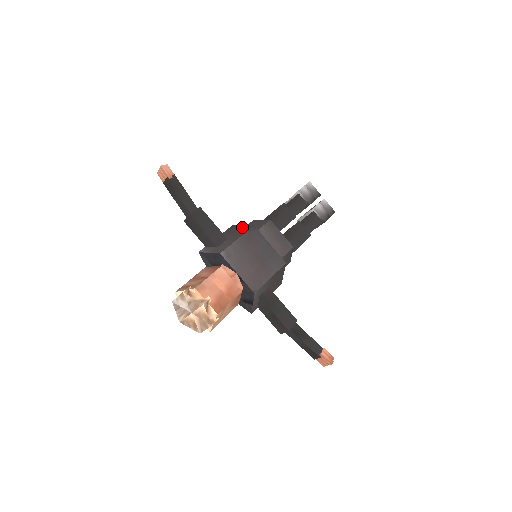
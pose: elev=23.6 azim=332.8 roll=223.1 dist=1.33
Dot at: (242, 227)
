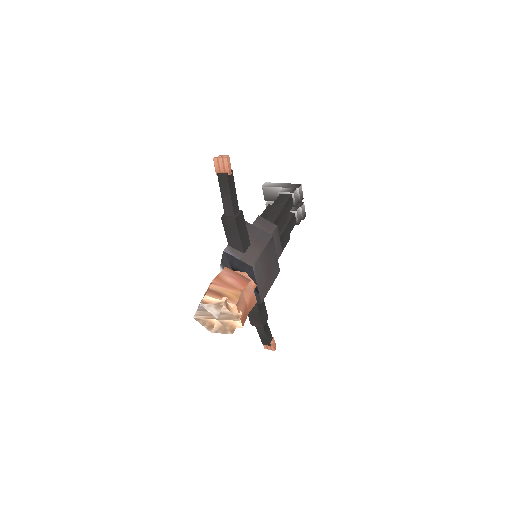
Dot at: (260, 232)
